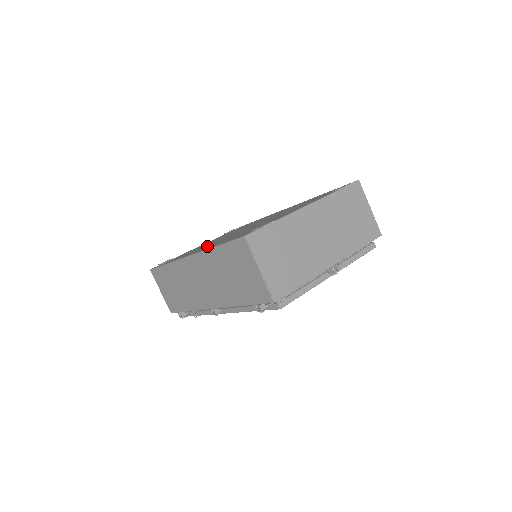
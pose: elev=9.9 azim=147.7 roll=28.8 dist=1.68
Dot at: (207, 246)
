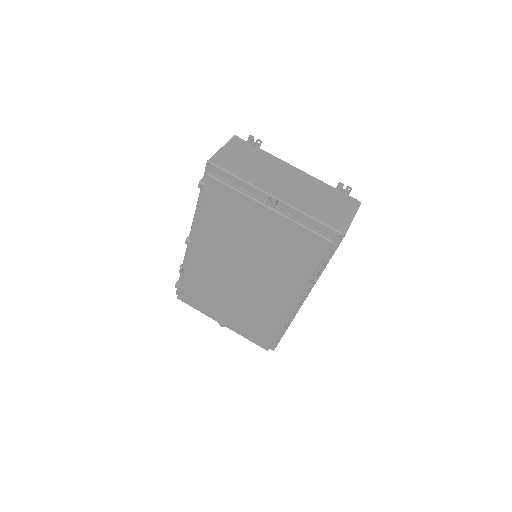
Dot at: occluded
